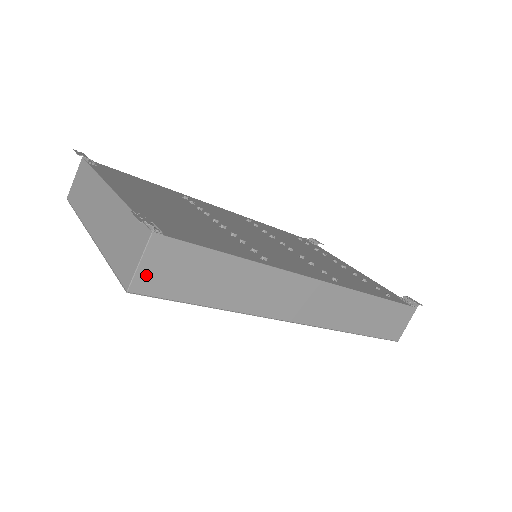
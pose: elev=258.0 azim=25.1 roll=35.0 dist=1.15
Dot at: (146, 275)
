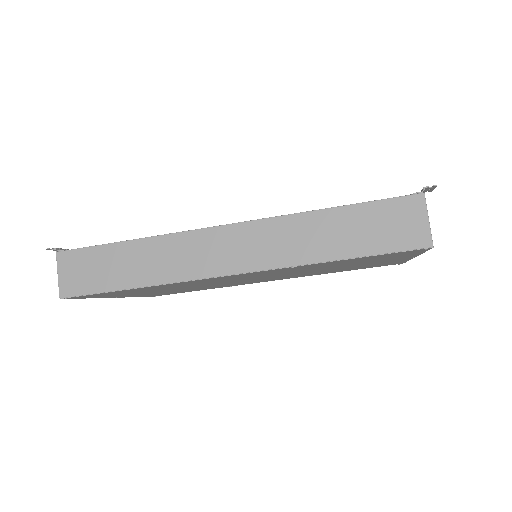
Dot at: (66, 282)
